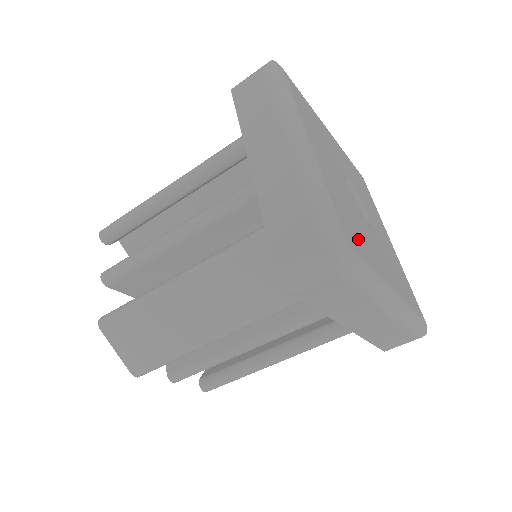
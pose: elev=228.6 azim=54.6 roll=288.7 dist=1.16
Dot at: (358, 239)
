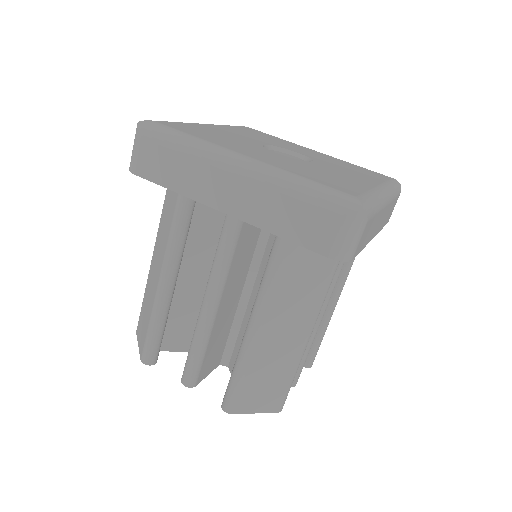
Dot at: (340, 183)
